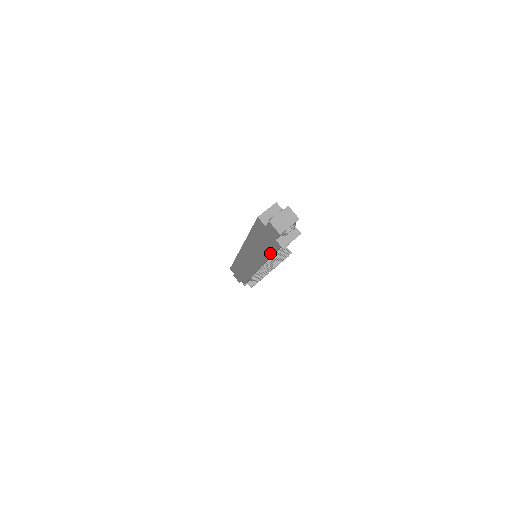
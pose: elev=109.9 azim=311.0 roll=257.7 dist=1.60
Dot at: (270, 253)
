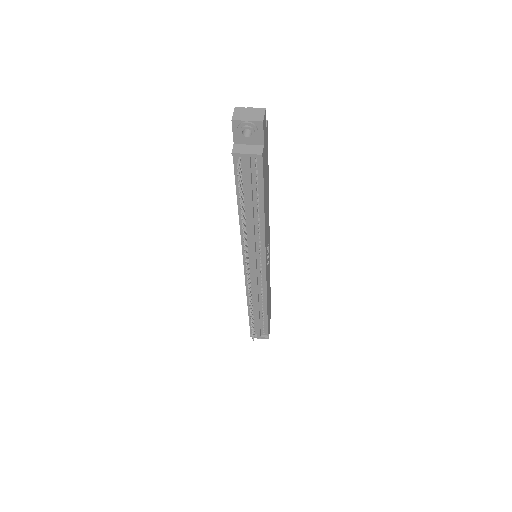
Dot at: (237, 191)
